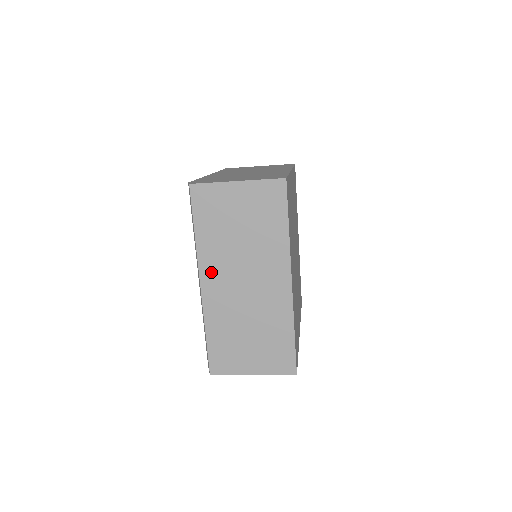
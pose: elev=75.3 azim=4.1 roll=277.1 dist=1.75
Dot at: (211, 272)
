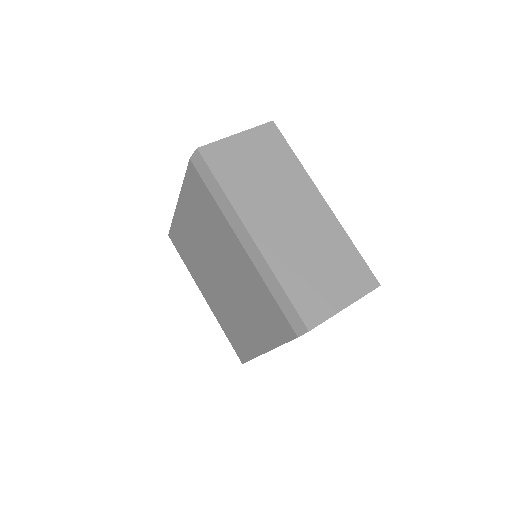
Dot at: (254, 219)
